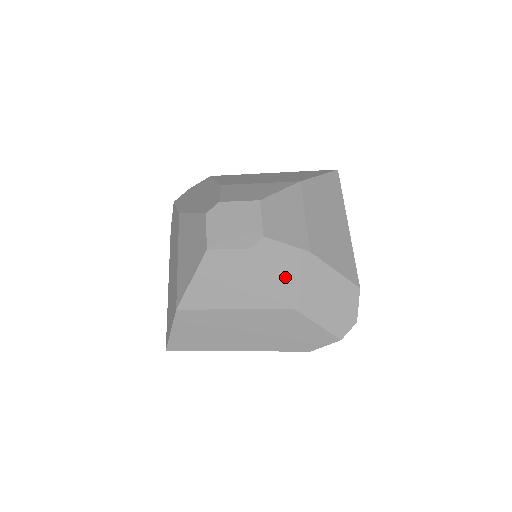
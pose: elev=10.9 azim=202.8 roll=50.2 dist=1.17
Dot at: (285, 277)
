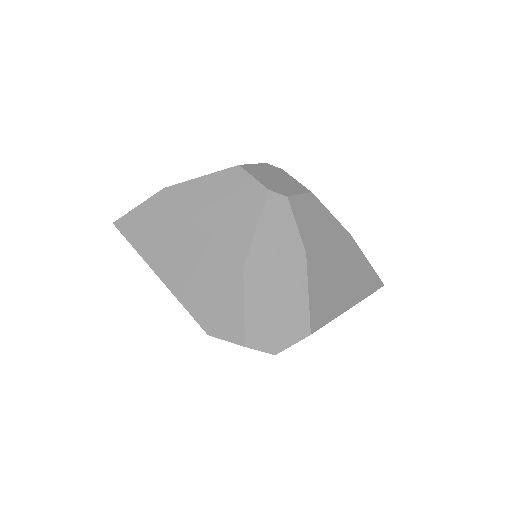
Dot at: (267, 240)
